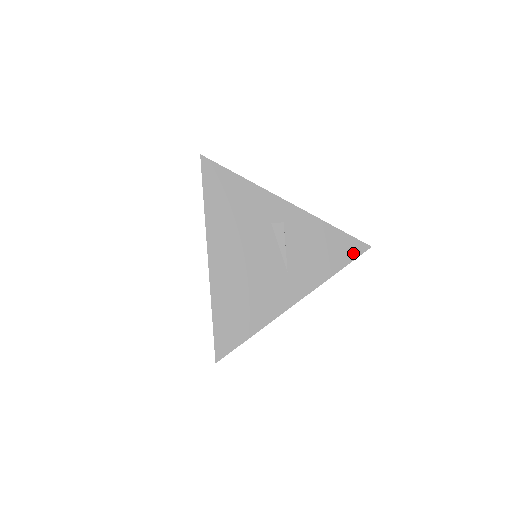
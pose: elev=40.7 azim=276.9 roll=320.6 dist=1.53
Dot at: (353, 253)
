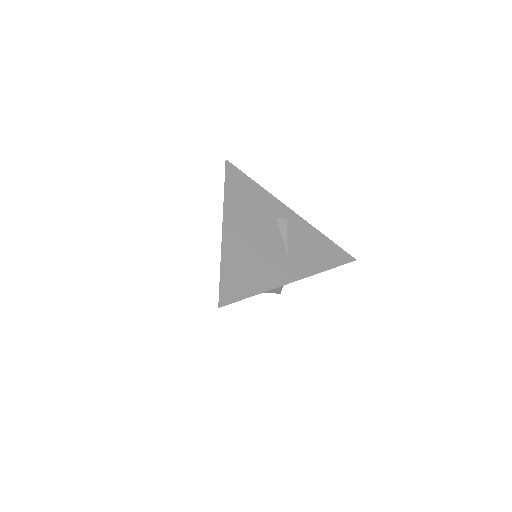
Dot at: (342, 260)
